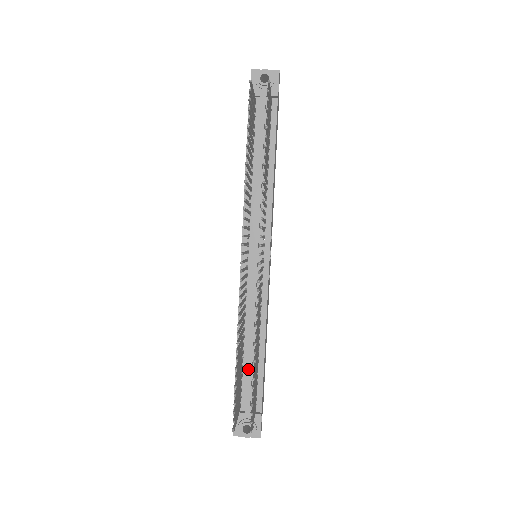
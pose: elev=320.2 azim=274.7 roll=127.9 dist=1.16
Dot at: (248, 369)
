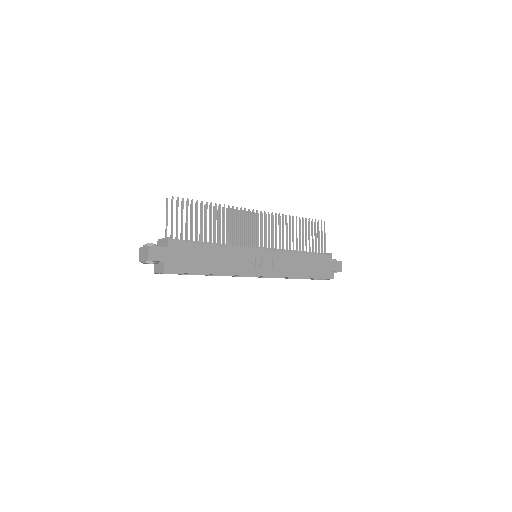
Dot at: (193, 241)
